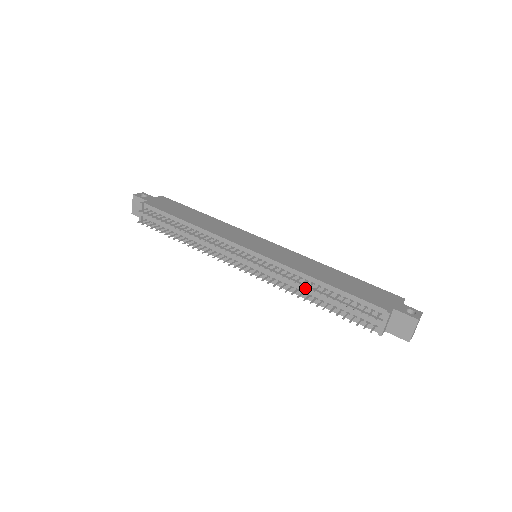
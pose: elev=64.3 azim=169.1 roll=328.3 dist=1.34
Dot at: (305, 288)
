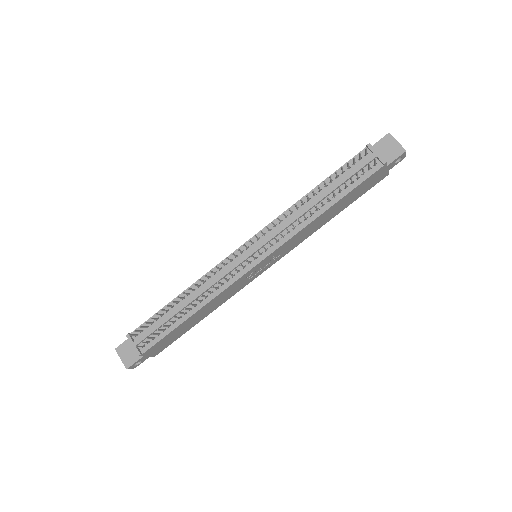
Dot at: (308, 207)
